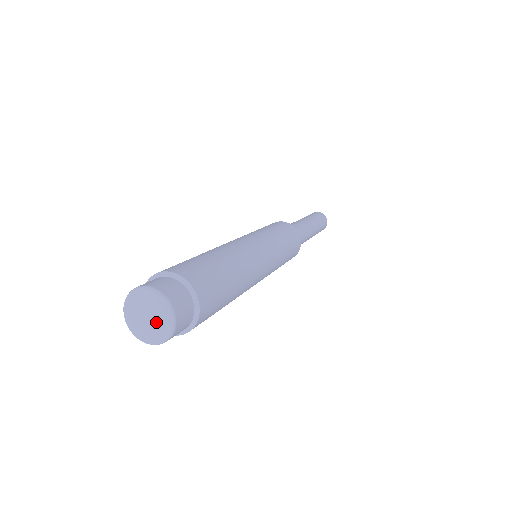
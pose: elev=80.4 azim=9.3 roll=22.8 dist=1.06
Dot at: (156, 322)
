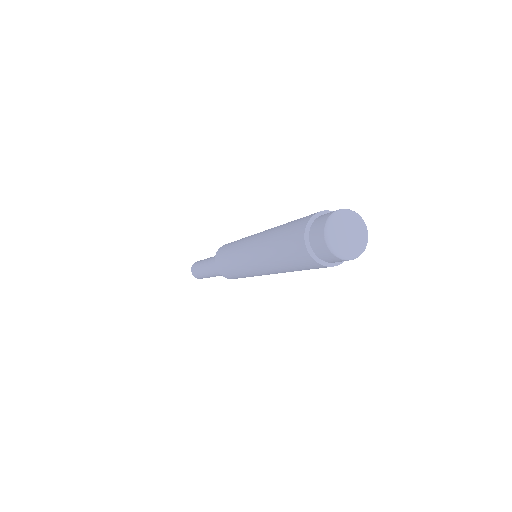
Dot at: (349, 243)
